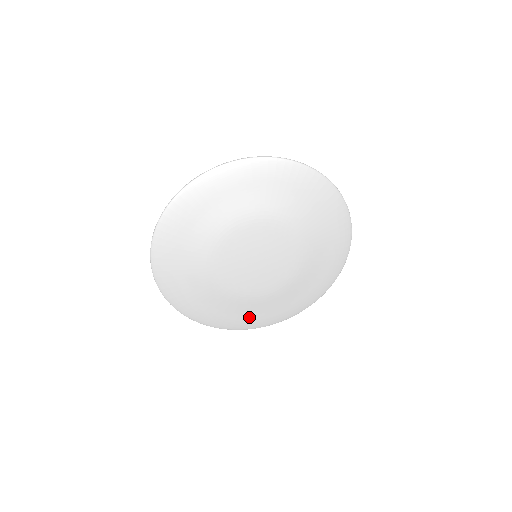
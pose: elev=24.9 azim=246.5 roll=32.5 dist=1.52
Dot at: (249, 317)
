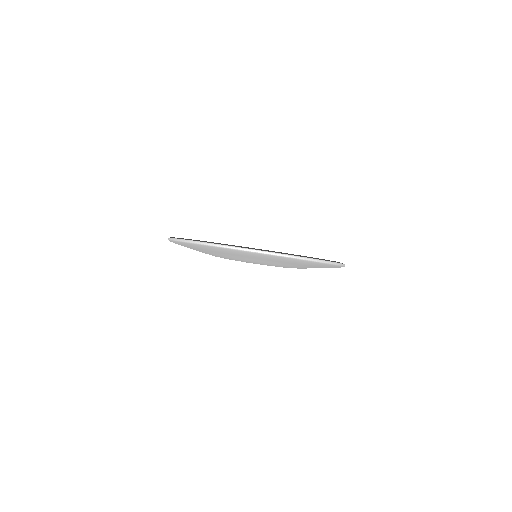
Dot at: occluded
